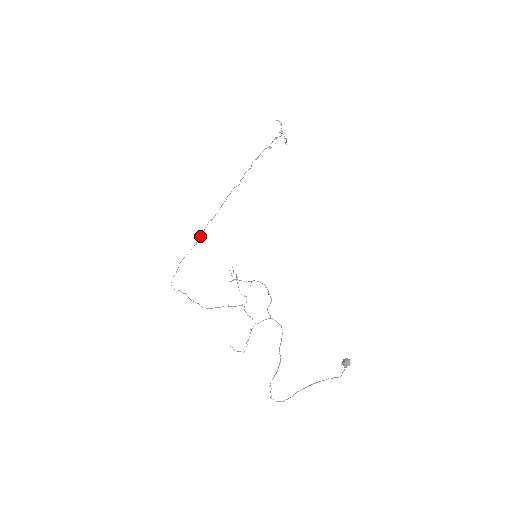
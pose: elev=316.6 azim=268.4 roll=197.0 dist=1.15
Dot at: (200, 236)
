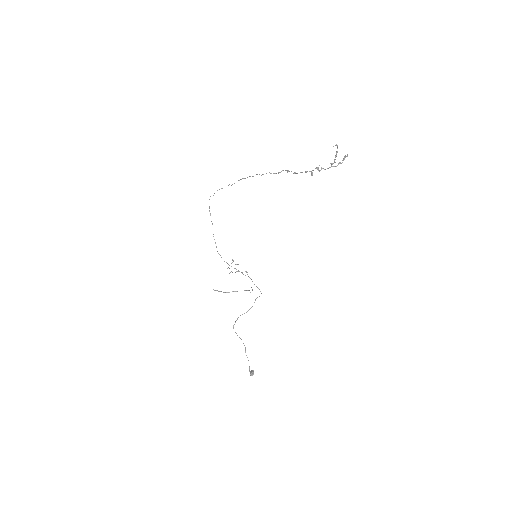
Dot at: occluded
